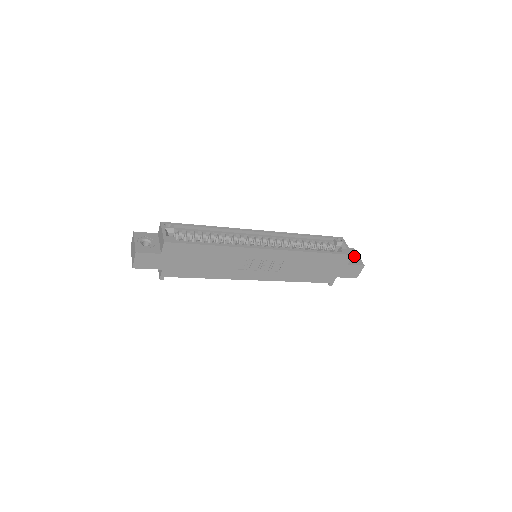
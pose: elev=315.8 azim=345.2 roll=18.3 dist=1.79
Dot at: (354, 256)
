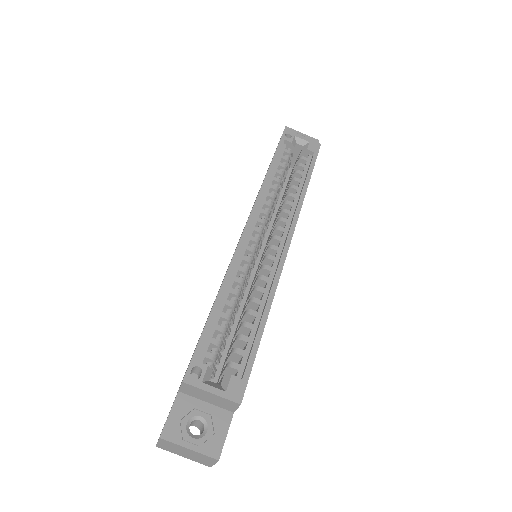
Dot at: occluded
